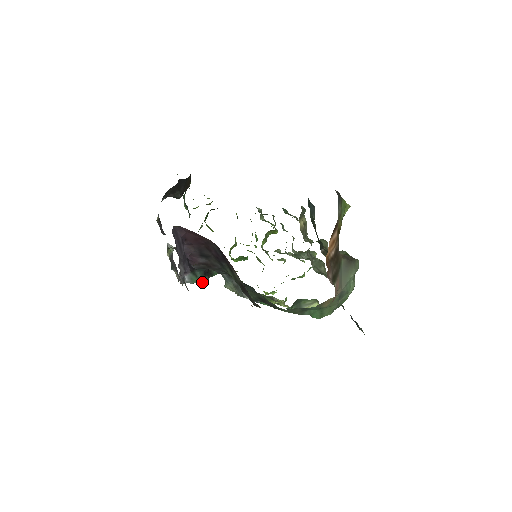
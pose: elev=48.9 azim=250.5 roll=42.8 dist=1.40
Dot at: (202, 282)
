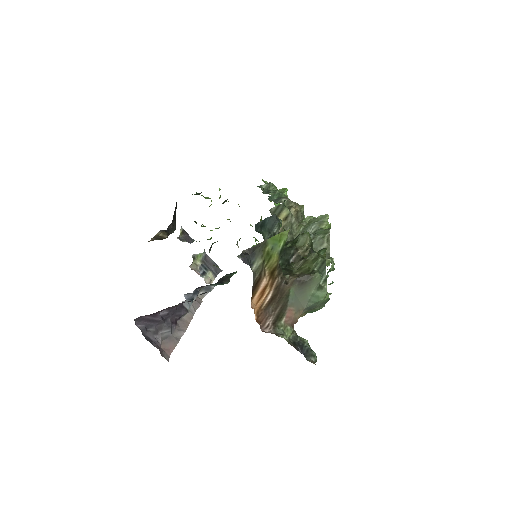
Dot at: occluded
